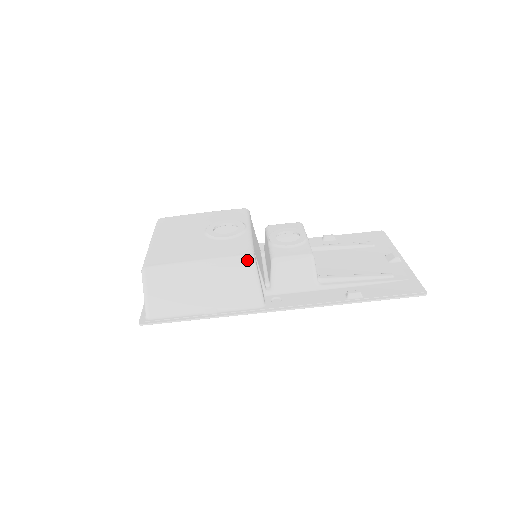
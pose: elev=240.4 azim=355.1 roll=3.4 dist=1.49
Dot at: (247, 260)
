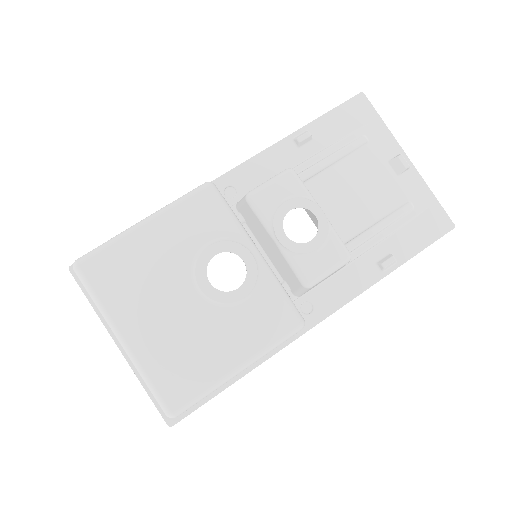
Dot at: occluded
